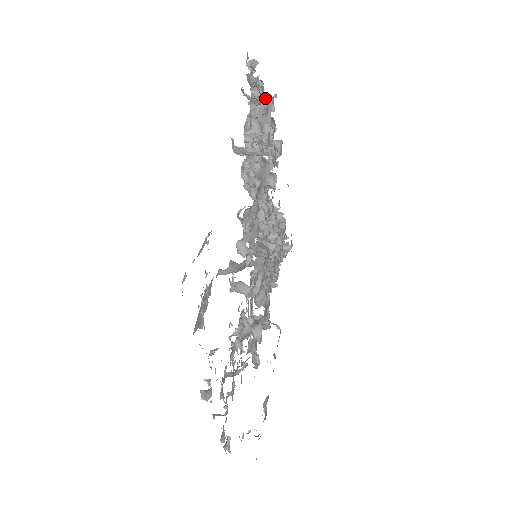
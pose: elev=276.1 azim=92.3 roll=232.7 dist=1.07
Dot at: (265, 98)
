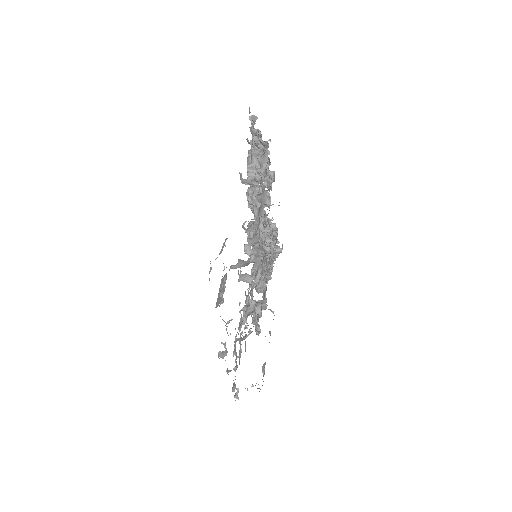
Dot at: (263, 143)
